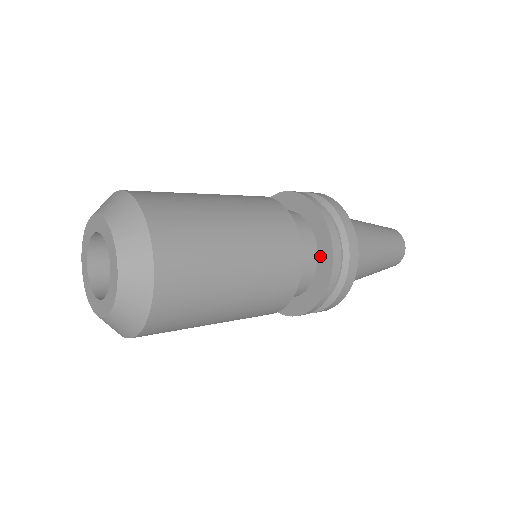
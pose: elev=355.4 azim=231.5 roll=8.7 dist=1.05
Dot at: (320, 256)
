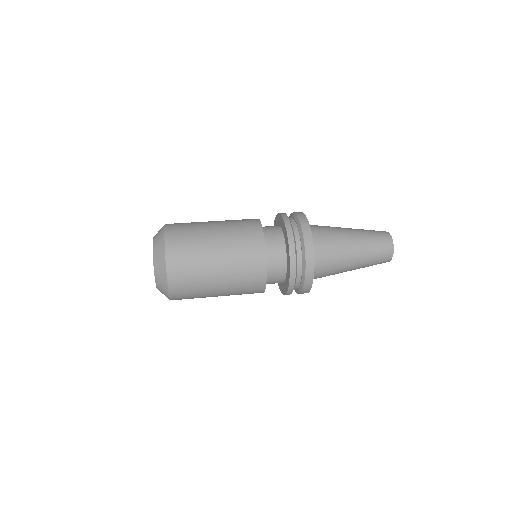
Dot at: (287, 266)
